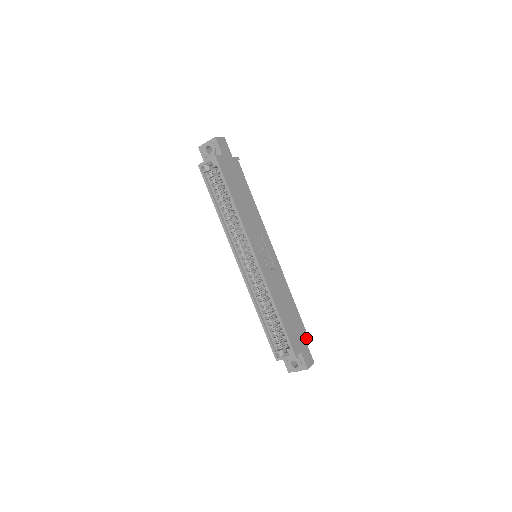
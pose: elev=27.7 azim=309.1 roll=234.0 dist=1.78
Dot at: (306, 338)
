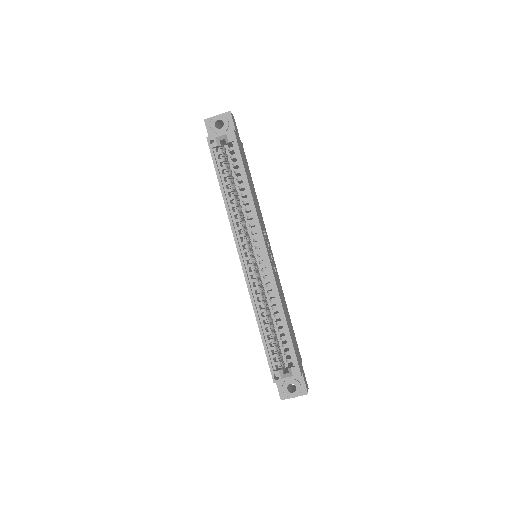
Dot at: (300, 358)
